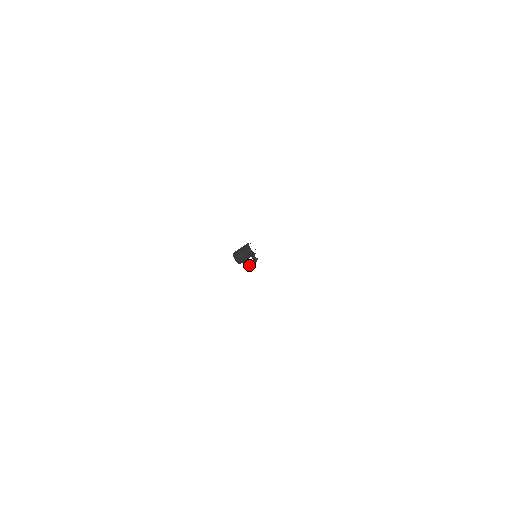
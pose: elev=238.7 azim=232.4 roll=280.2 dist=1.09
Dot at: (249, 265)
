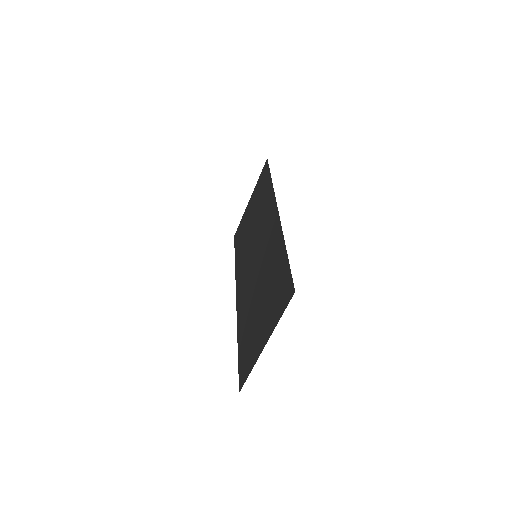
Dot at: occluded
